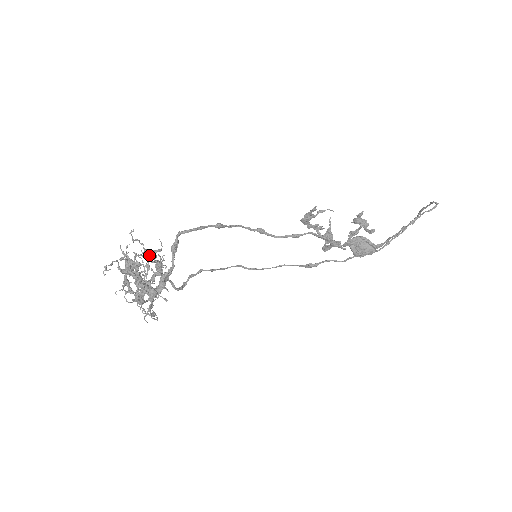
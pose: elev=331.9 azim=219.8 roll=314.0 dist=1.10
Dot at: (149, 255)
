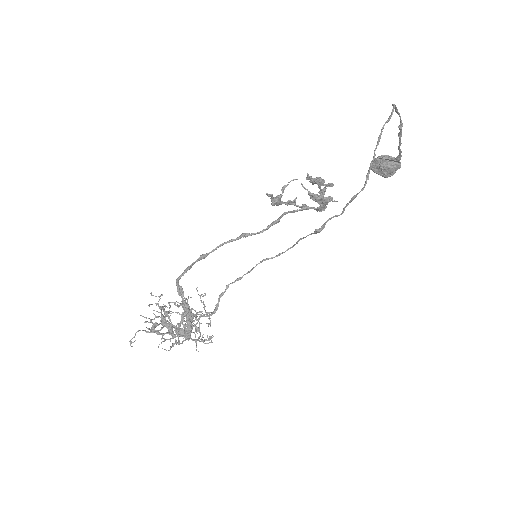
Dot at: (163, 310)
